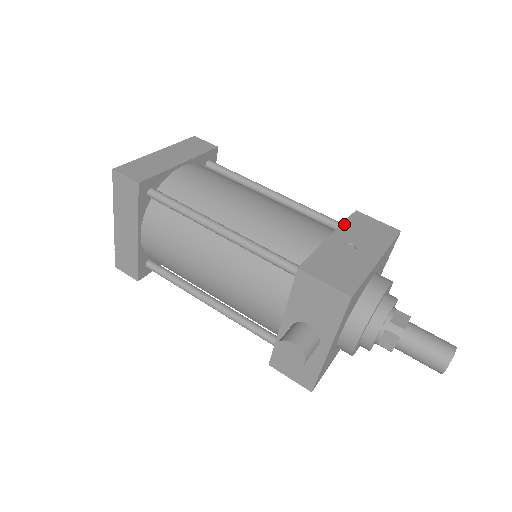
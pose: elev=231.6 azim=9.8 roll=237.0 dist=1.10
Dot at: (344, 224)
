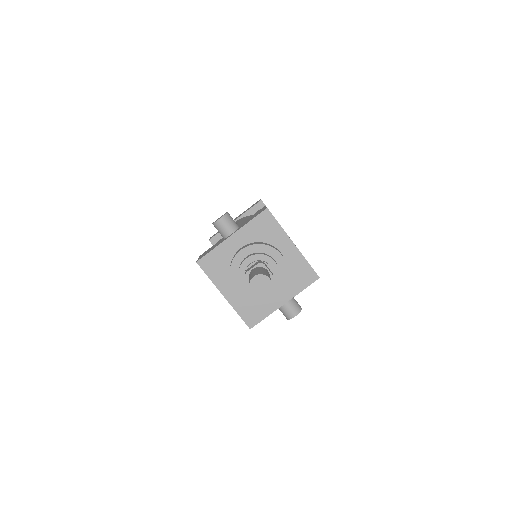
Dot at: occluded
